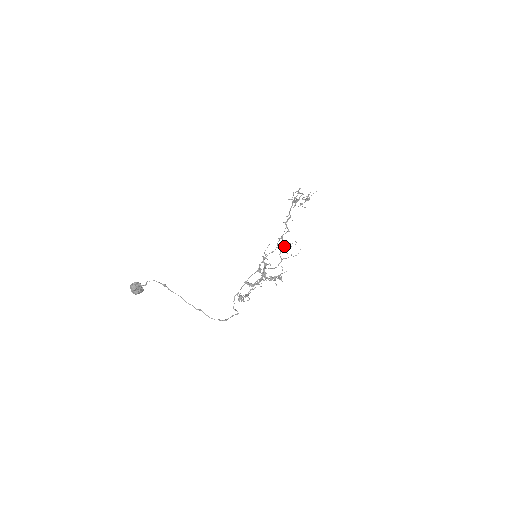
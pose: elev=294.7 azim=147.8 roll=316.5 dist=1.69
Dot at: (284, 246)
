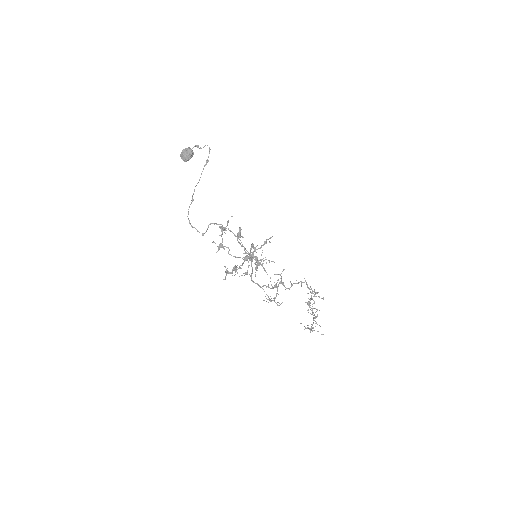
Dot at: (278, 279)
